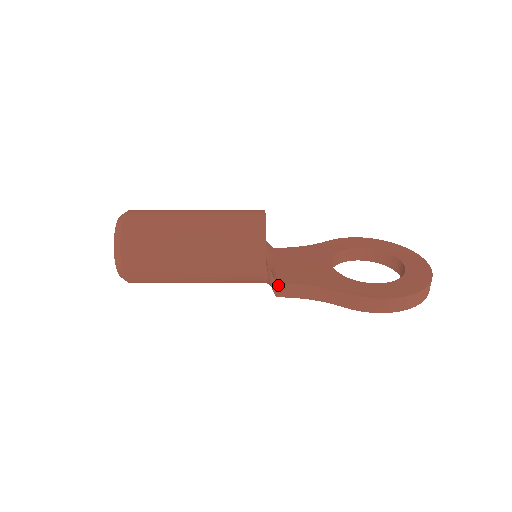
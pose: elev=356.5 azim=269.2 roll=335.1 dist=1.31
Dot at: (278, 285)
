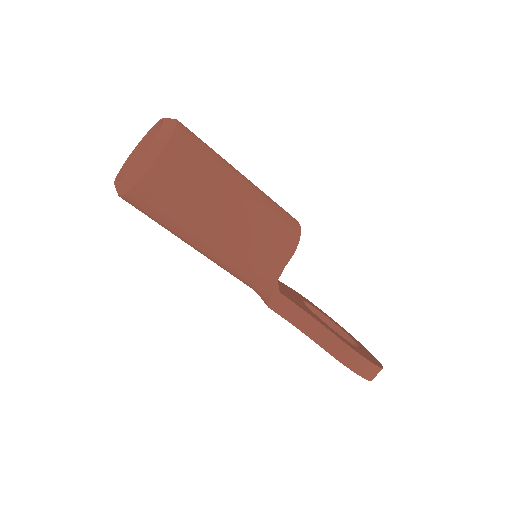
Dot at: (278, 294)
